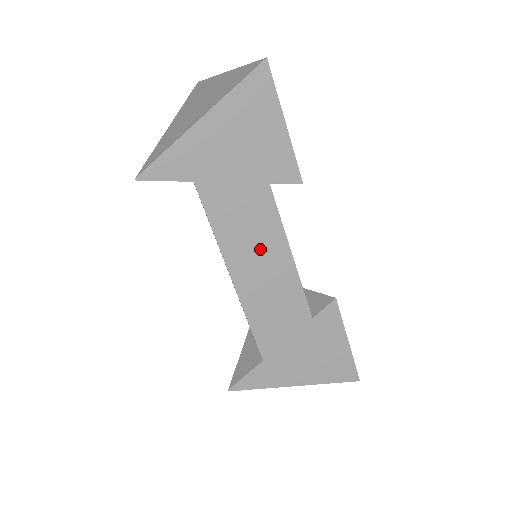
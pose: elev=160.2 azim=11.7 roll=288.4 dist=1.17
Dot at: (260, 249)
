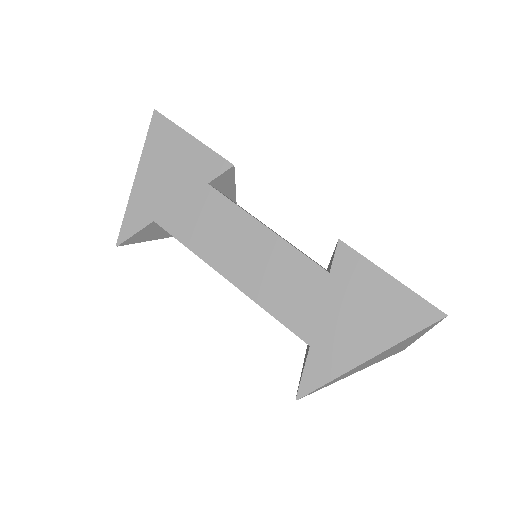
Dot at: (234, 239)
